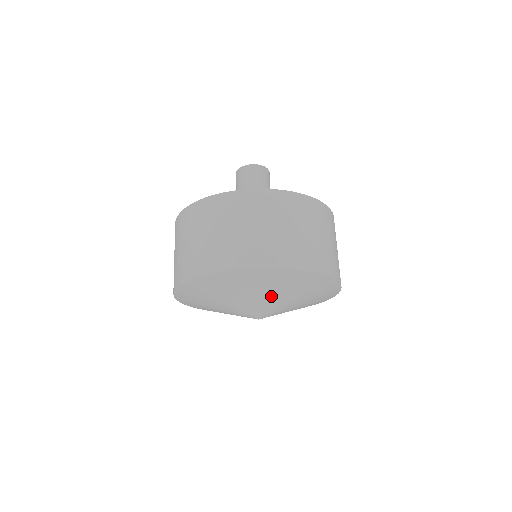
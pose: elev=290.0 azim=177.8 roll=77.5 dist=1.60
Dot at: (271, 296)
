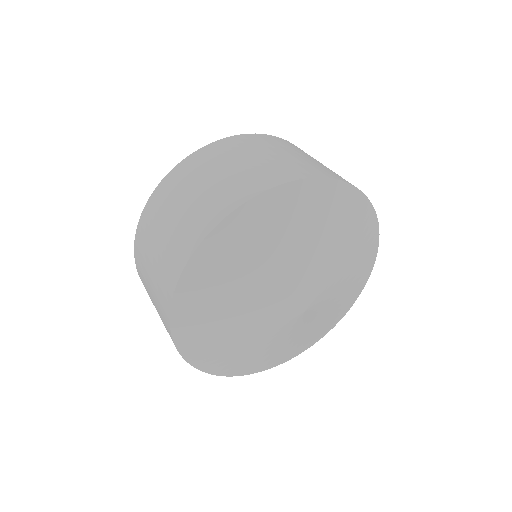
Dot at: (261, 275)
